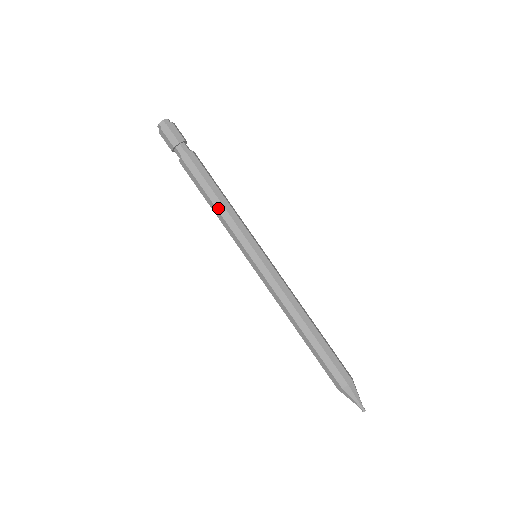
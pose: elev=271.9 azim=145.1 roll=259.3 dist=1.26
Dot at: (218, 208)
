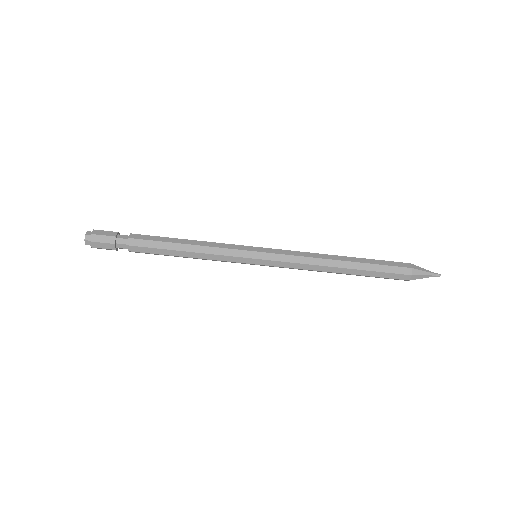
Dot at: (194, 257)
